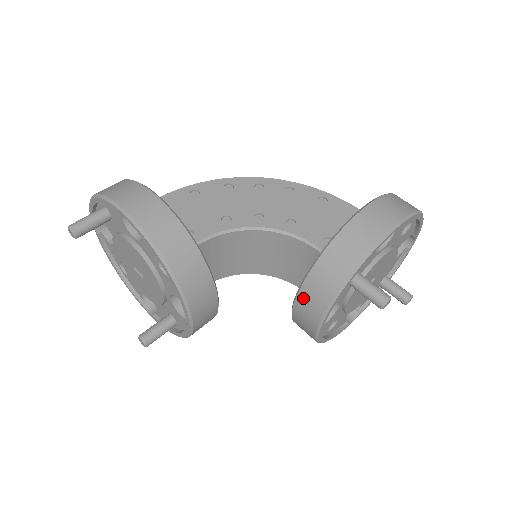
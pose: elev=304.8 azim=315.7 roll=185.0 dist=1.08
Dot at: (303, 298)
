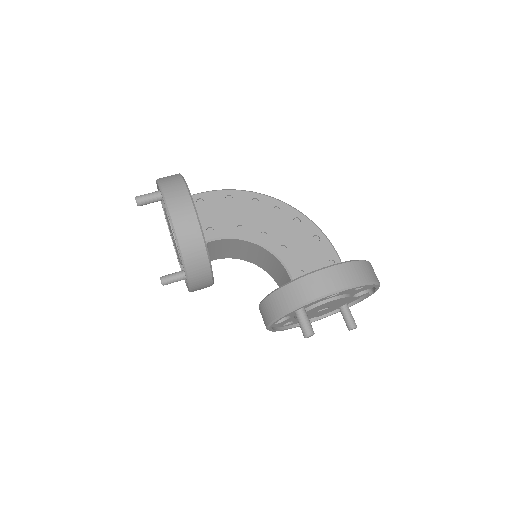
Dot at: (264, 305)
